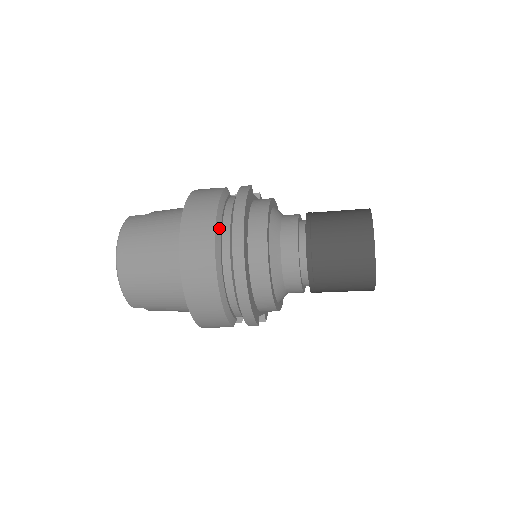
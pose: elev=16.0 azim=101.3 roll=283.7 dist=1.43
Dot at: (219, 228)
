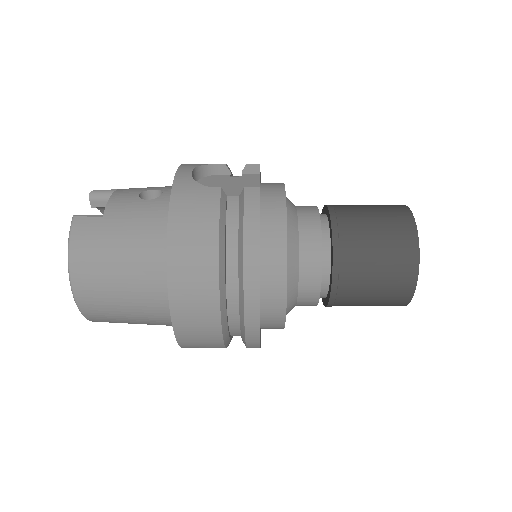
Dot at: (223, 279)
